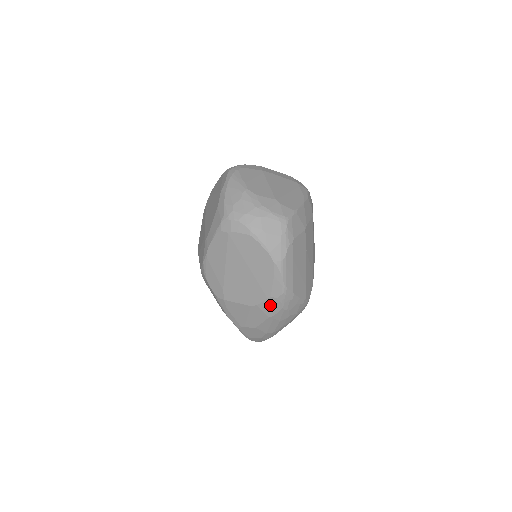
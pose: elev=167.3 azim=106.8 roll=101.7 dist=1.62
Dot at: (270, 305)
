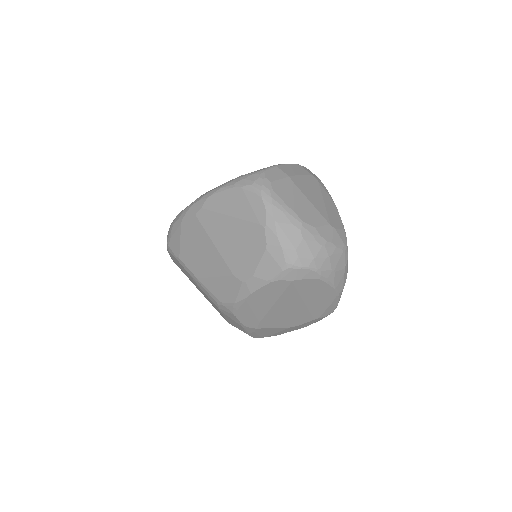
Dot at: (312, 322)
